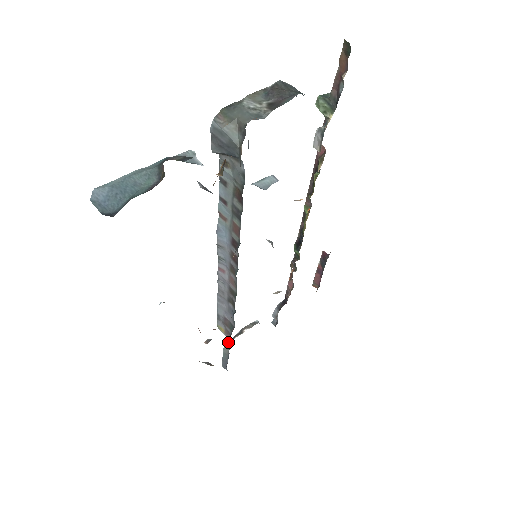
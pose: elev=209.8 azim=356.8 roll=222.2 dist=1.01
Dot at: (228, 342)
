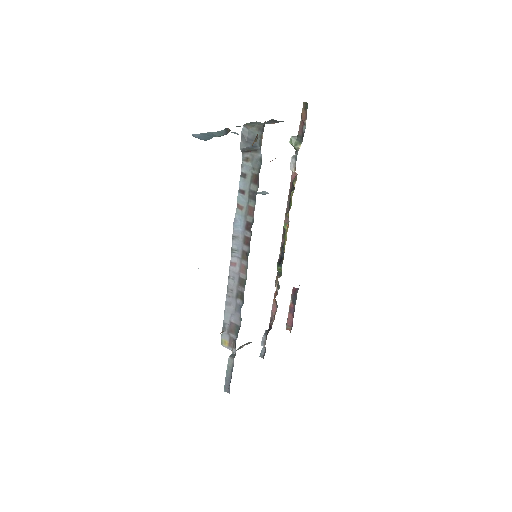
Dot at: (232, 354)
